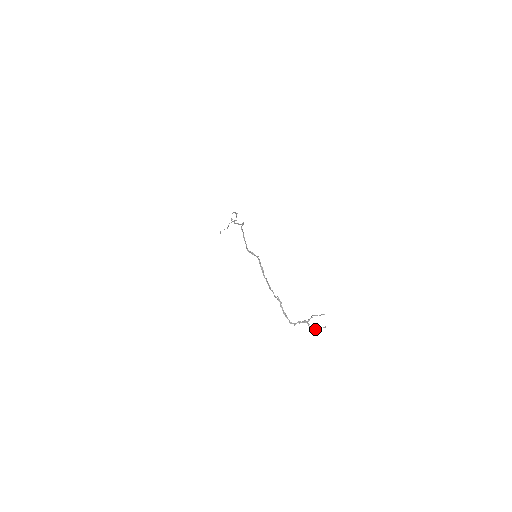
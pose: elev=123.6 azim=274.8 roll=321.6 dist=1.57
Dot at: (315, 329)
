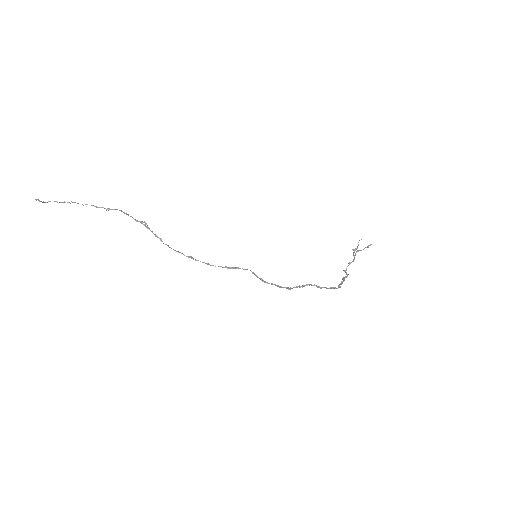
Dot at: (355, 249)
